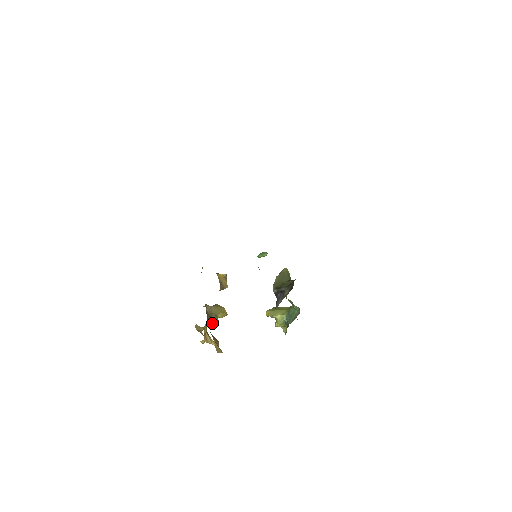
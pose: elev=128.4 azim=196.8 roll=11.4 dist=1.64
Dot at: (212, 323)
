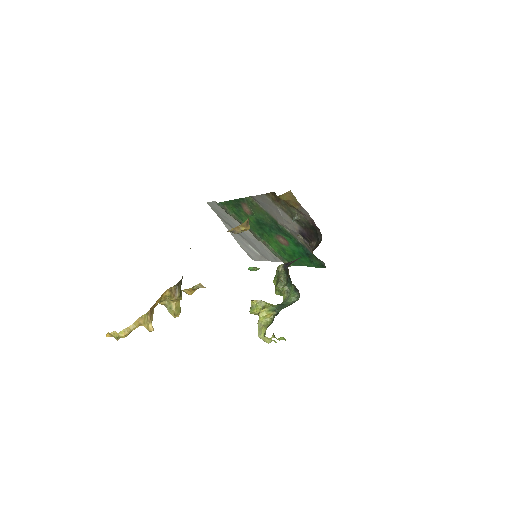
Dot at: (180, 288)
